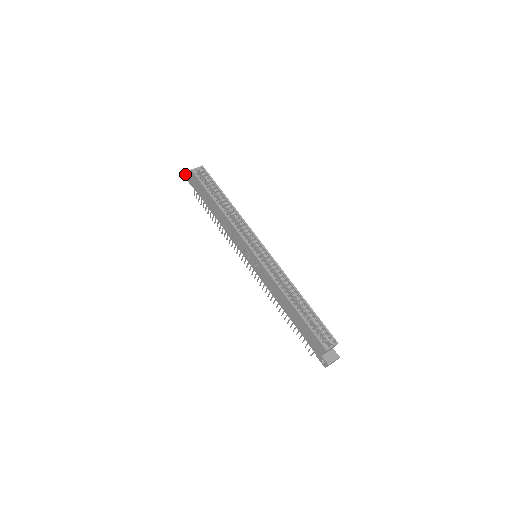
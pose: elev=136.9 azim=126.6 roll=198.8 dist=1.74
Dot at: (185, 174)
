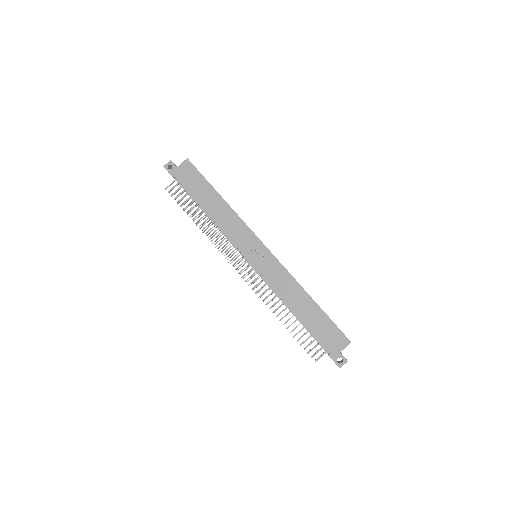
Dot at: occluded
